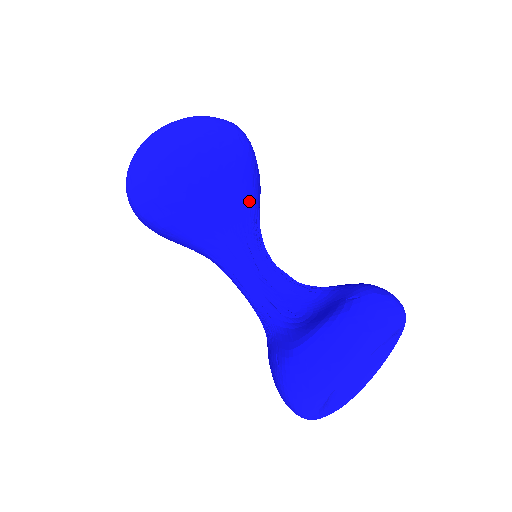
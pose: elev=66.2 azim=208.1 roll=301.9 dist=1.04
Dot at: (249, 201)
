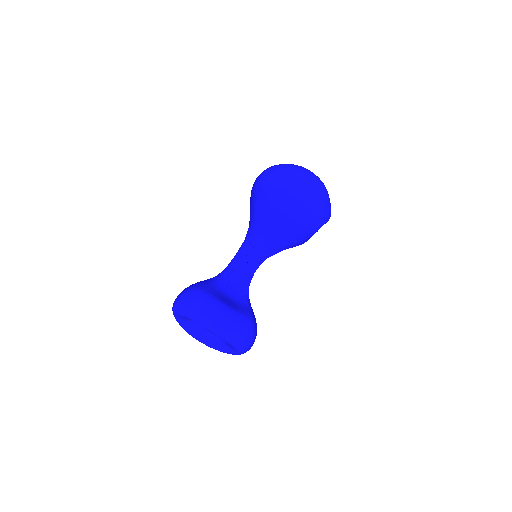
Dot at: (284, 240)
